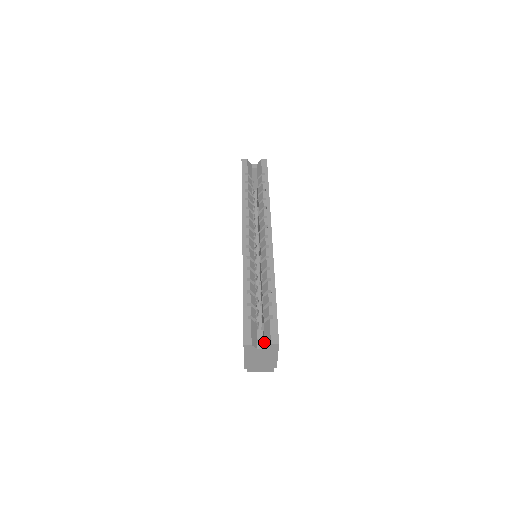
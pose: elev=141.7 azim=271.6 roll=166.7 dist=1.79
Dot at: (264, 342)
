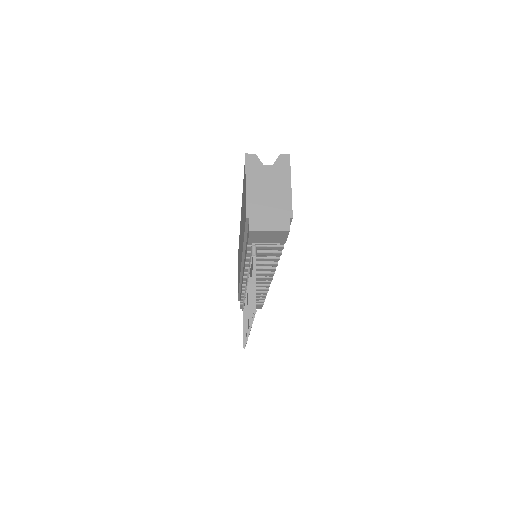
Dot at: occluded
